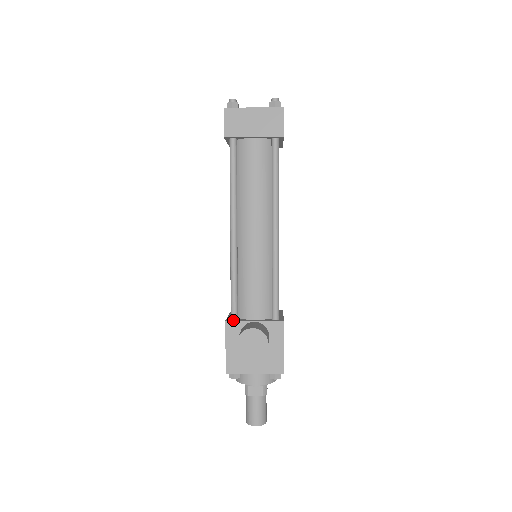
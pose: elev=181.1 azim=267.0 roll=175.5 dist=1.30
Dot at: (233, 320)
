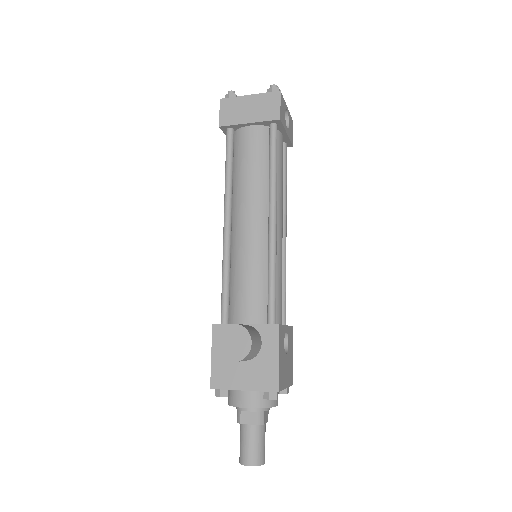
Dot at: (221, 323)
